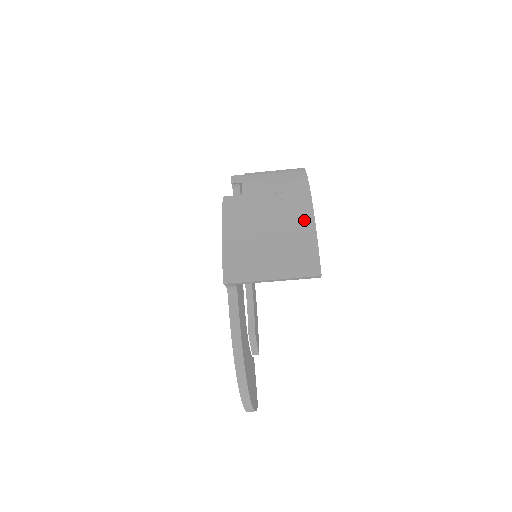
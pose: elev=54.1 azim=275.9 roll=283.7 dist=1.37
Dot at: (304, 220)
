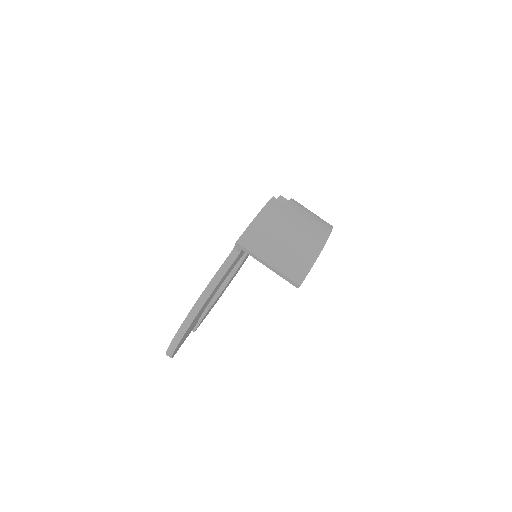
Dot at: (314, 247)
